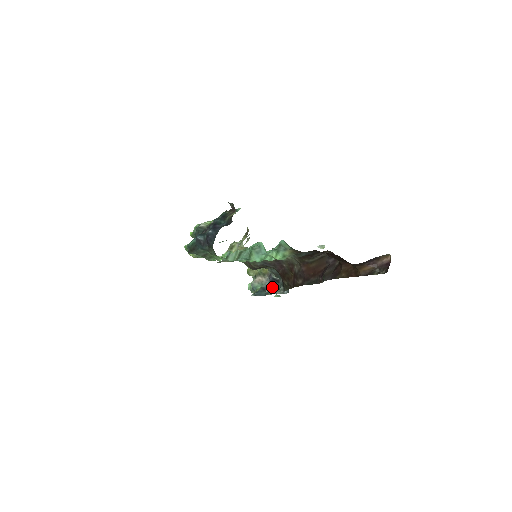
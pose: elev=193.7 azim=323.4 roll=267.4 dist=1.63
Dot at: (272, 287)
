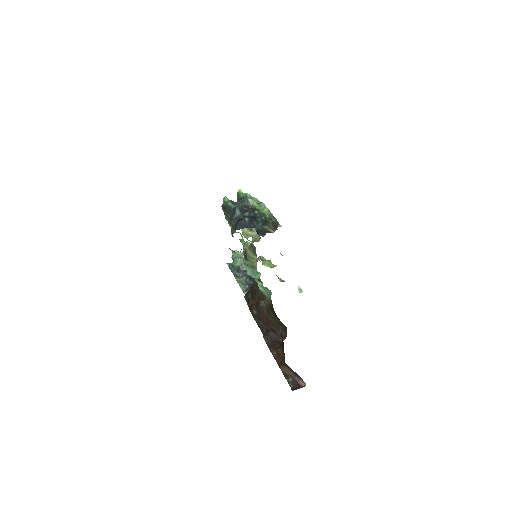
Dot at: (244, 277)
